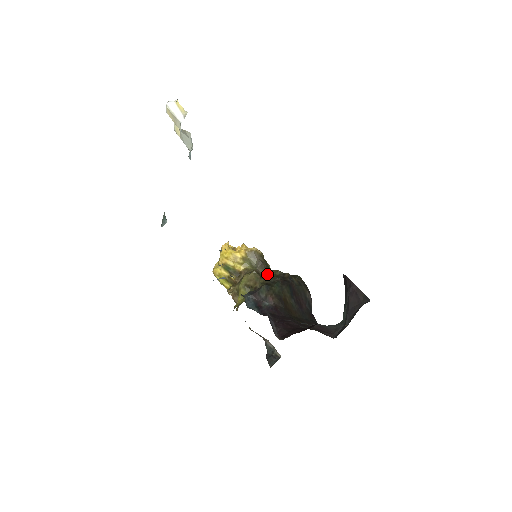
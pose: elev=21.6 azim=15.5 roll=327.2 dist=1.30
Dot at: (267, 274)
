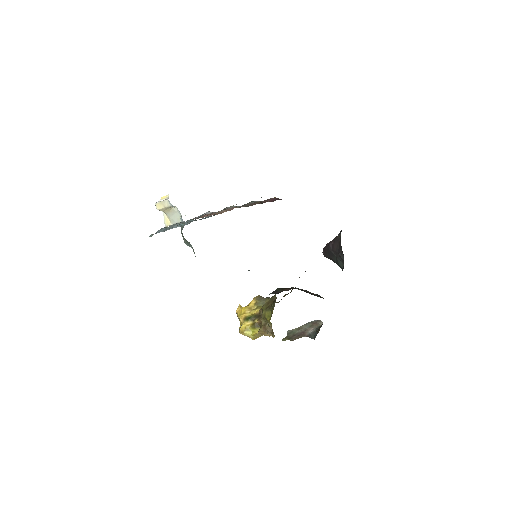
Dot at: (278, 302)
